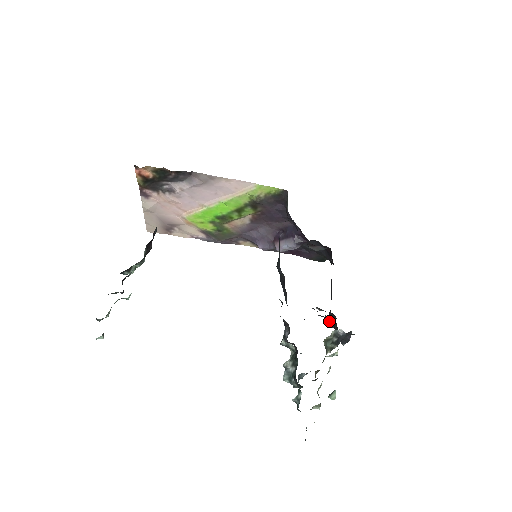
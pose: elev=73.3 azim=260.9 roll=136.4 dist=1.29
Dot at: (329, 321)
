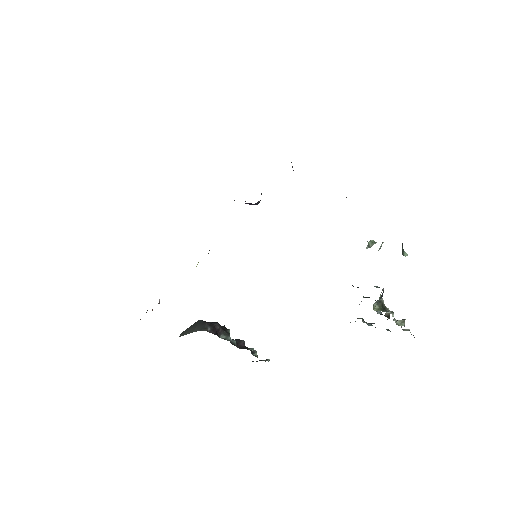
Dot at: occluded
